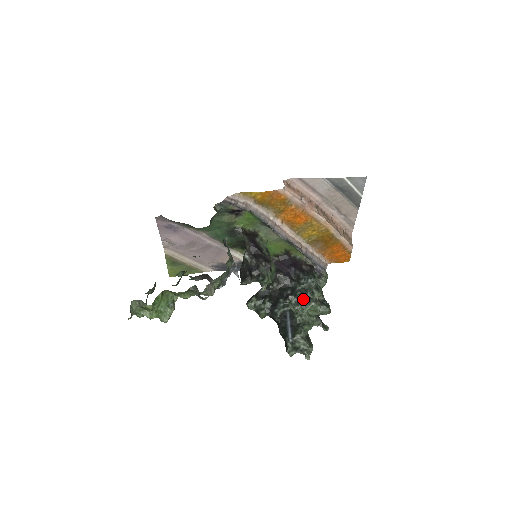
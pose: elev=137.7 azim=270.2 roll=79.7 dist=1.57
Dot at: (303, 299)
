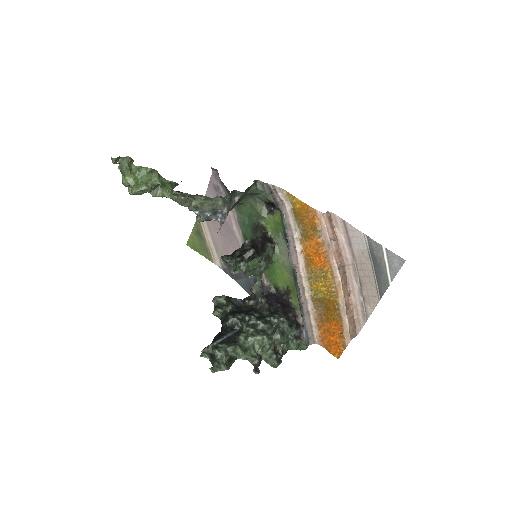
Dot at: (261, 328)
